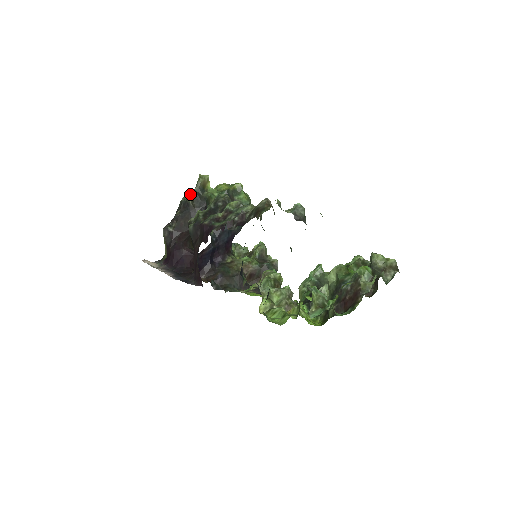
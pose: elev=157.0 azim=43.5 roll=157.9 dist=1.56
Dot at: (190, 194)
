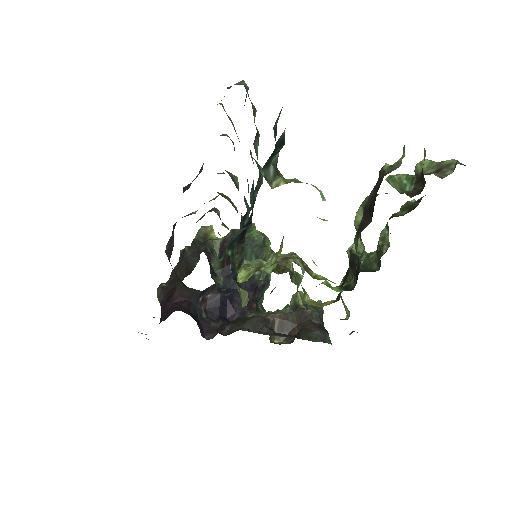
Dot at: occluded
